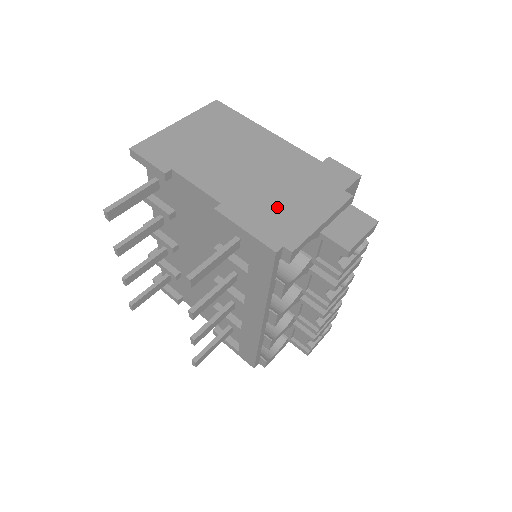
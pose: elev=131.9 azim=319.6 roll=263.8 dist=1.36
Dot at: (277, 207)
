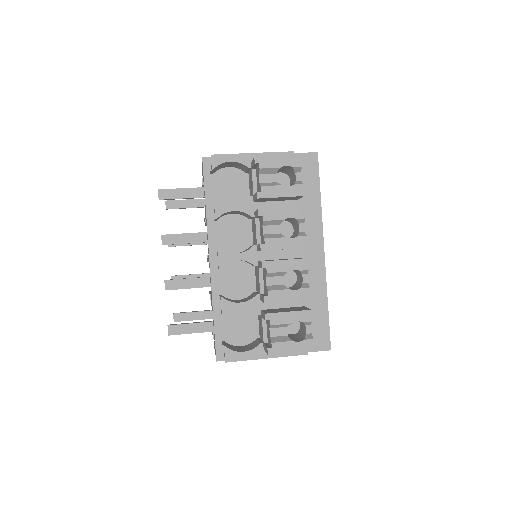
Dot at: occluded
